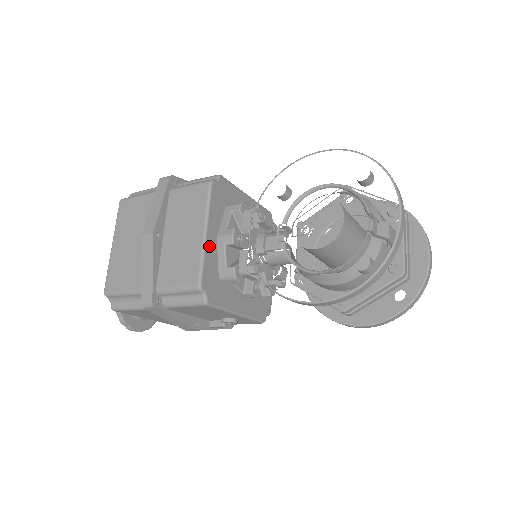
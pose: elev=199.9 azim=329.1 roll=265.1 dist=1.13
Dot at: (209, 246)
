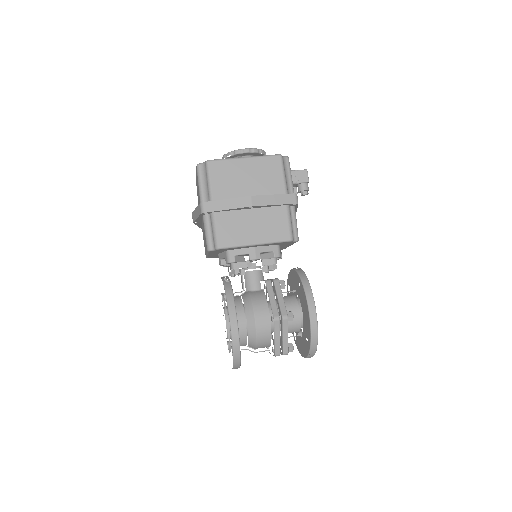
Dot at: (211, 255)
